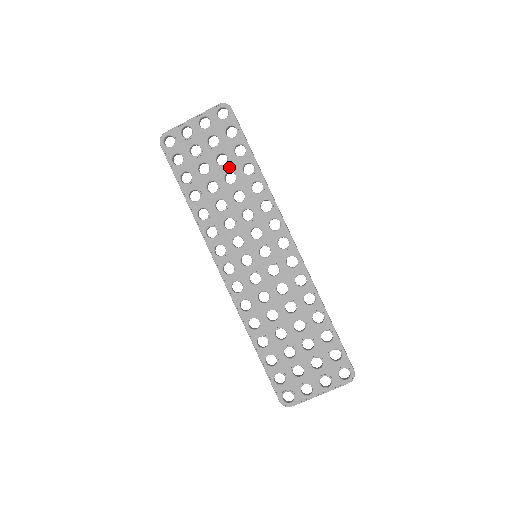
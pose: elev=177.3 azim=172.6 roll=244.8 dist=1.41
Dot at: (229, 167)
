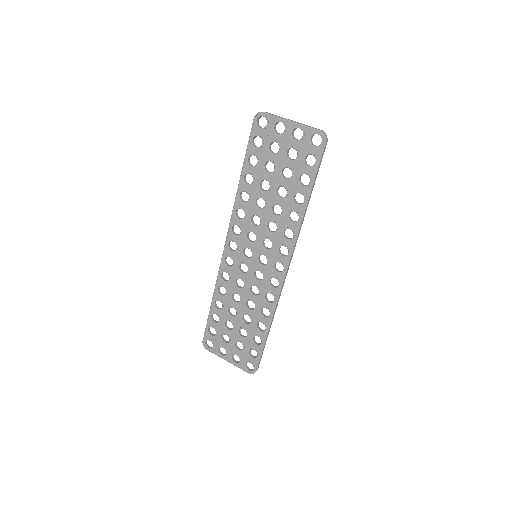
Dot at: (287, 184)
